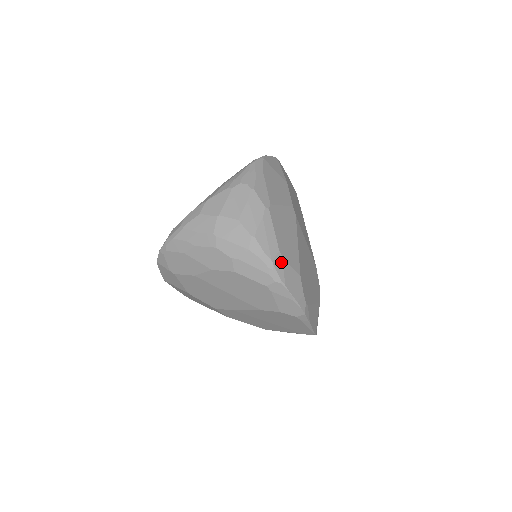
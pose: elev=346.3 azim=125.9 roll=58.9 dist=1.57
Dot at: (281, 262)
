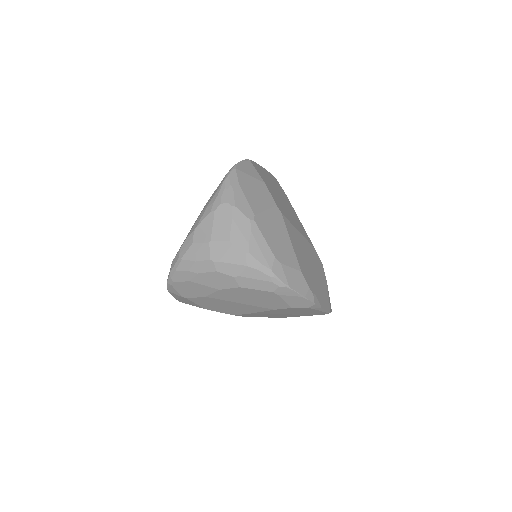
Dot at: (280, 267)
